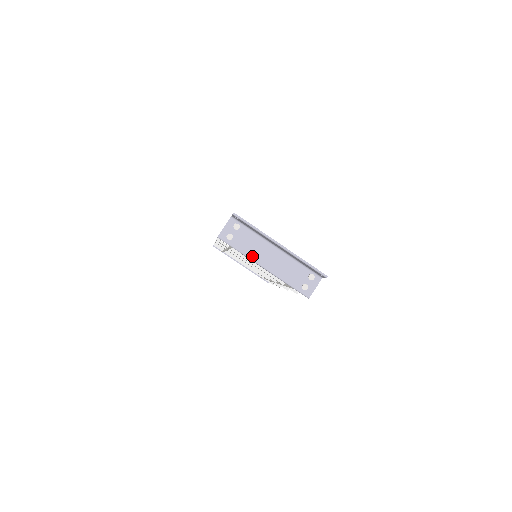
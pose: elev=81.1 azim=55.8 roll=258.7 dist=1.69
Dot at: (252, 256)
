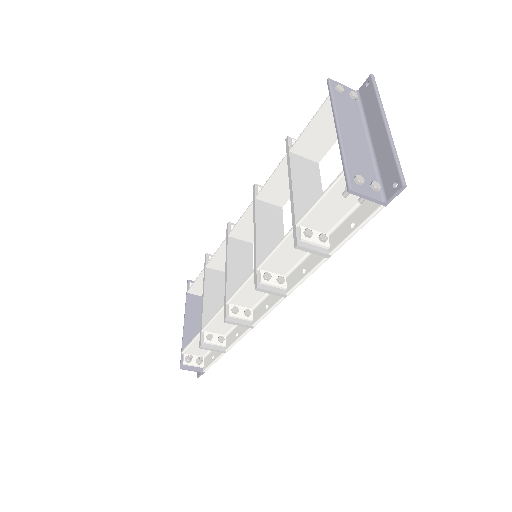
Dot at: (340, 114)
